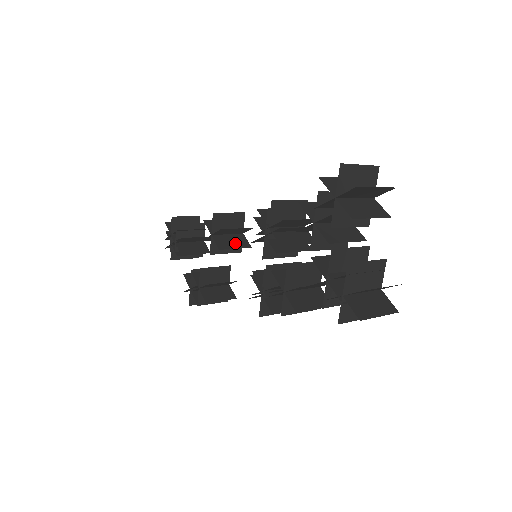
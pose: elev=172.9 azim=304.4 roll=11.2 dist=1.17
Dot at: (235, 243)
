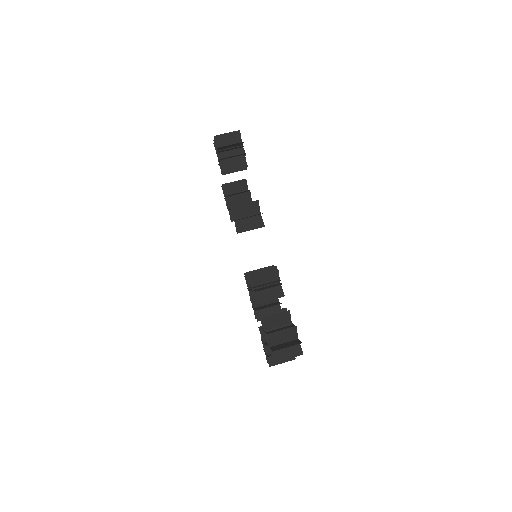
Dot at: occluded
